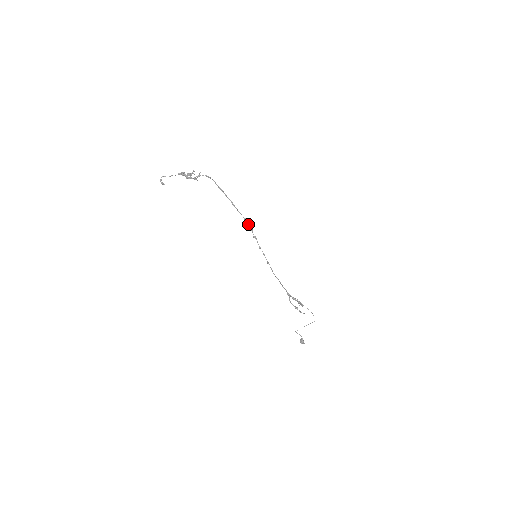
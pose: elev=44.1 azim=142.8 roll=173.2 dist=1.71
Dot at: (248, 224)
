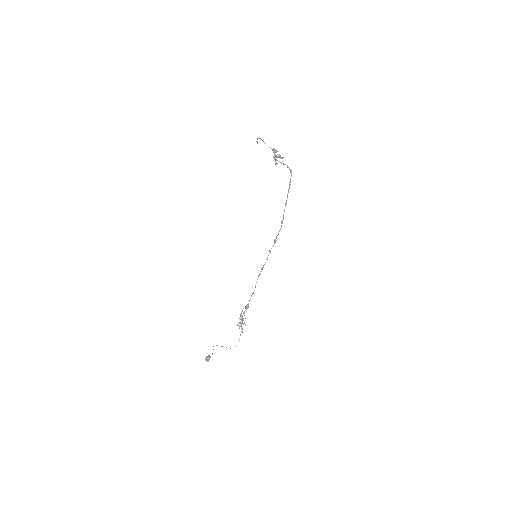
Dot at: (281, 227)
